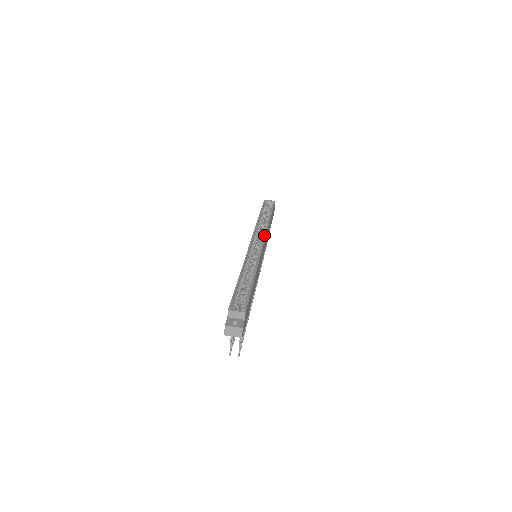
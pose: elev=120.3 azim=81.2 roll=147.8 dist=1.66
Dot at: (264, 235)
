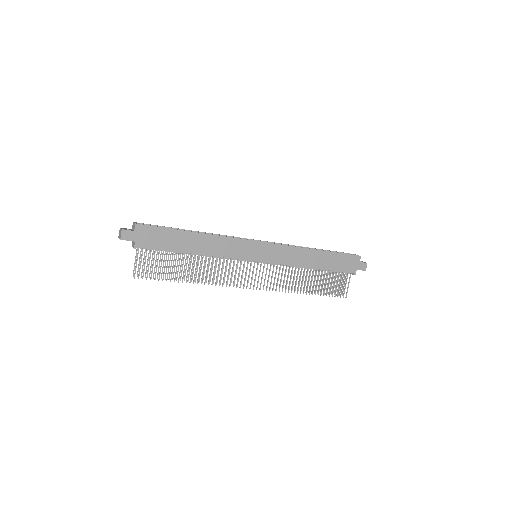
Dot at: (279, 245)
